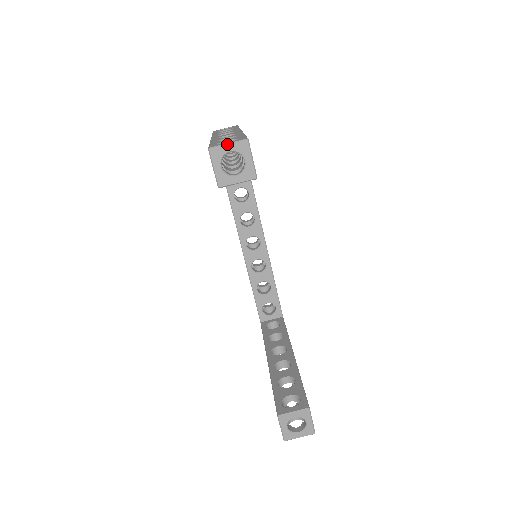
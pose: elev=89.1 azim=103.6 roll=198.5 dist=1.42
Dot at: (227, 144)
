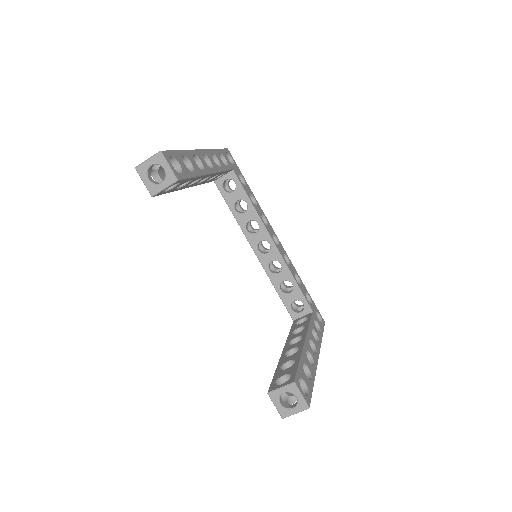
Dot at: (147, 160)
